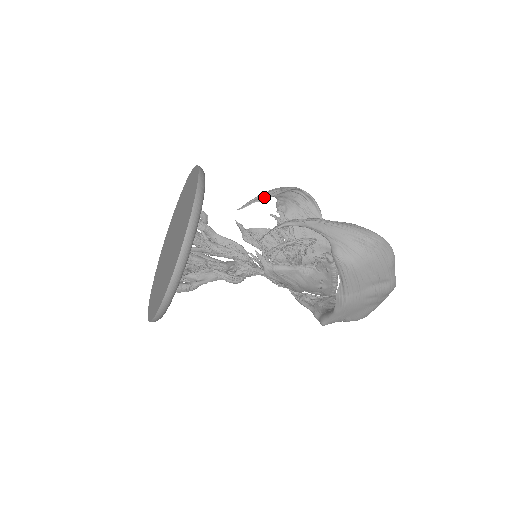
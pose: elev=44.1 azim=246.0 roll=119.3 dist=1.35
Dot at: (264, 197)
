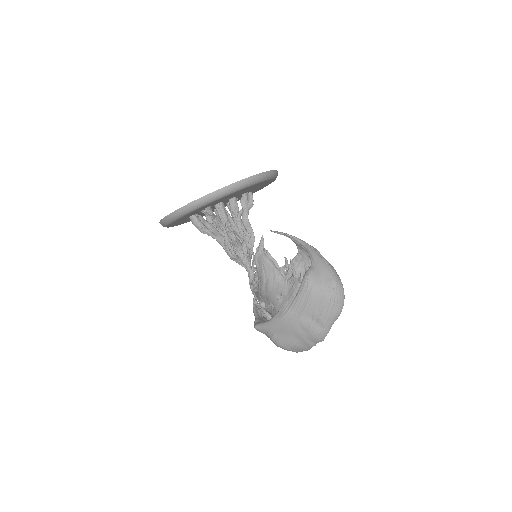
Dot at: occluded
